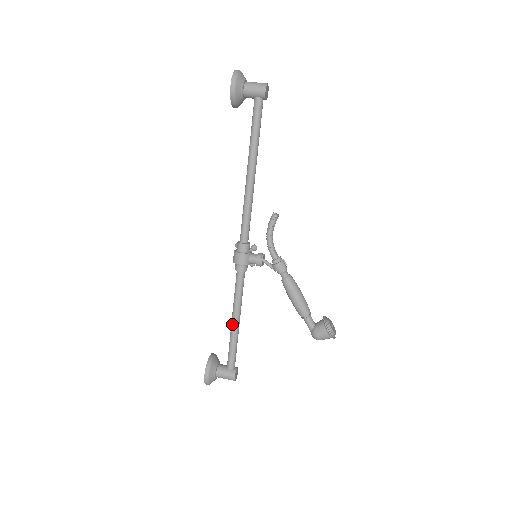
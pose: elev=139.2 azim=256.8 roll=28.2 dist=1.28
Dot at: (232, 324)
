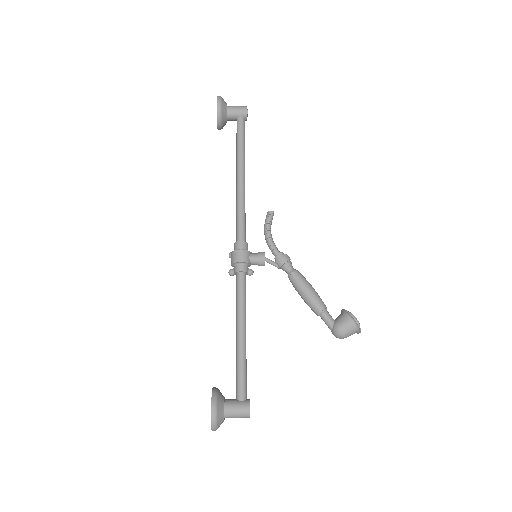
Dot at: (238, 337)
